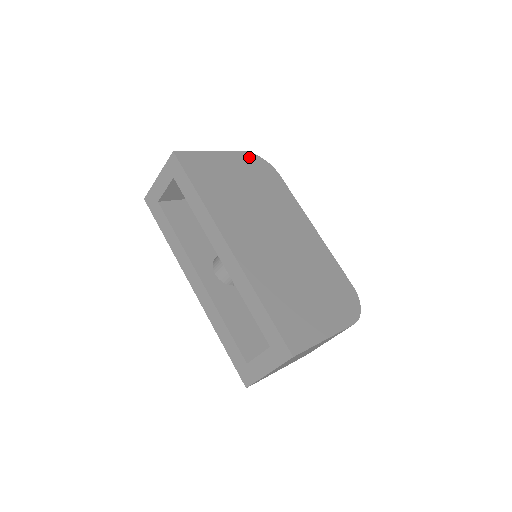
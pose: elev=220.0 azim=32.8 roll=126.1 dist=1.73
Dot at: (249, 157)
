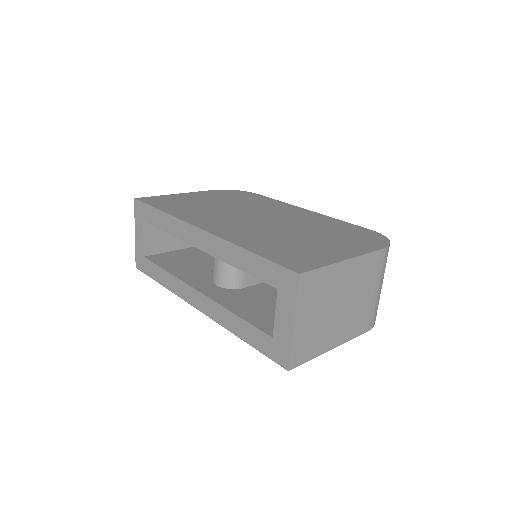
Dot at: (220, 191)
